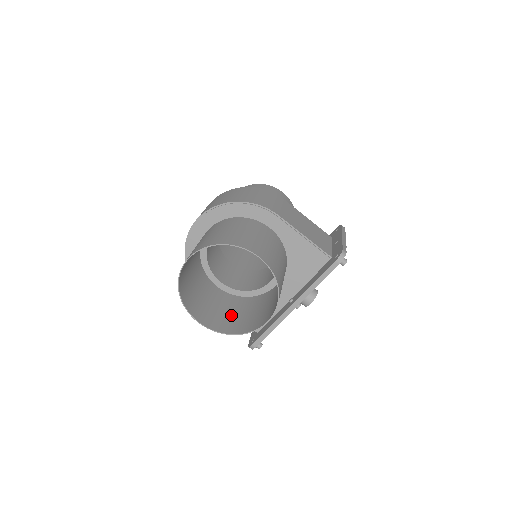
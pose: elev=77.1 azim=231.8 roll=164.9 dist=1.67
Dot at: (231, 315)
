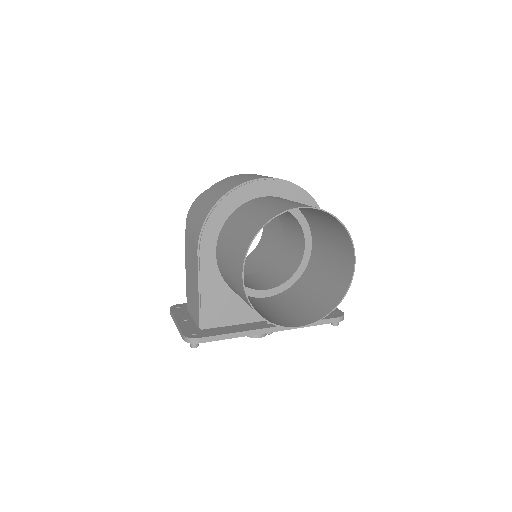
Dot at: occluded
